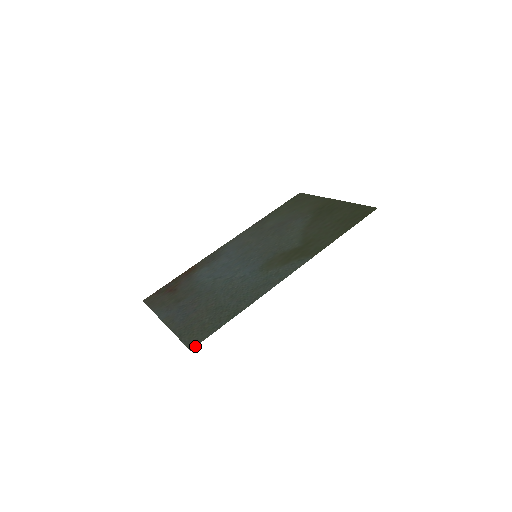
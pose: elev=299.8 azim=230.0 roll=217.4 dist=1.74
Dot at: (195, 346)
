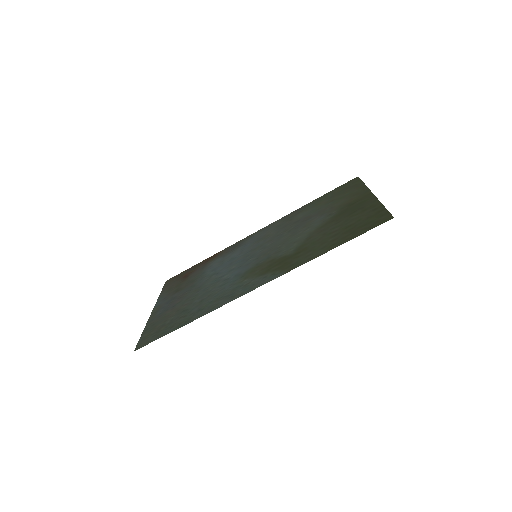
Dot at: (139, 348)
